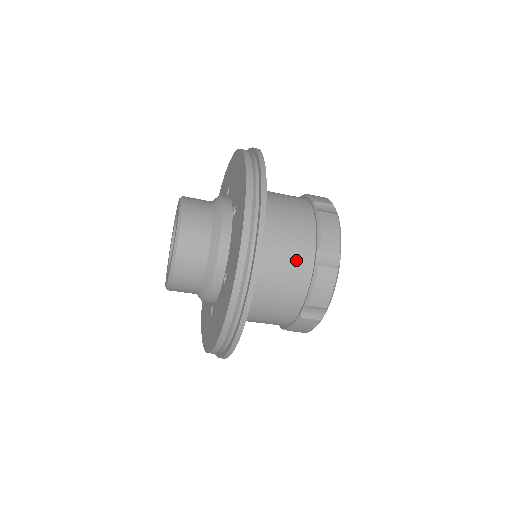
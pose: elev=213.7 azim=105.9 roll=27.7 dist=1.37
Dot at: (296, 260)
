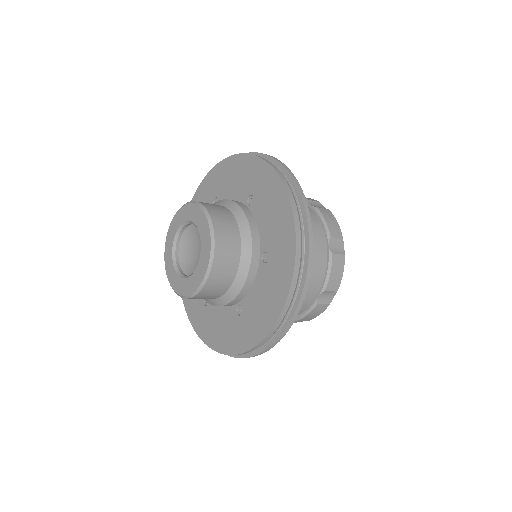
Dot at: occluded
